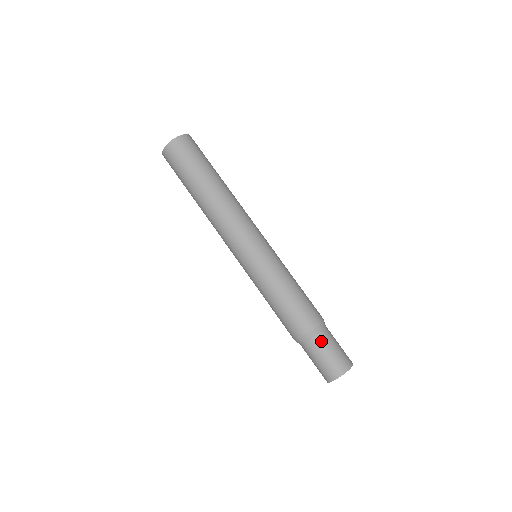
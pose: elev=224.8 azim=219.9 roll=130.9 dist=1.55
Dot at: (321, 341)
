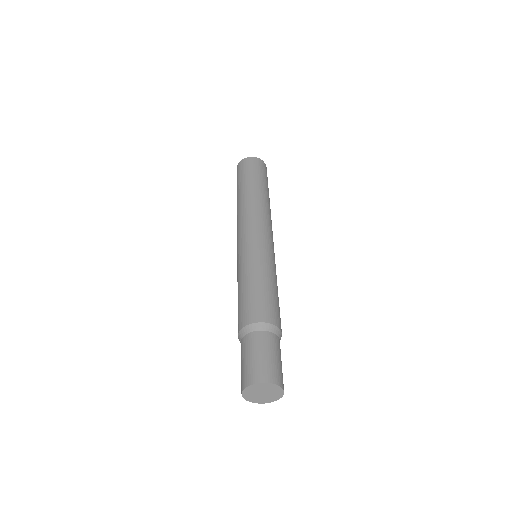
Dot at: (274, 341)
